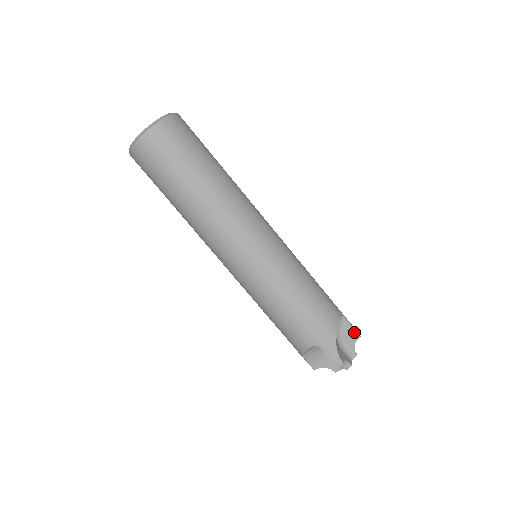
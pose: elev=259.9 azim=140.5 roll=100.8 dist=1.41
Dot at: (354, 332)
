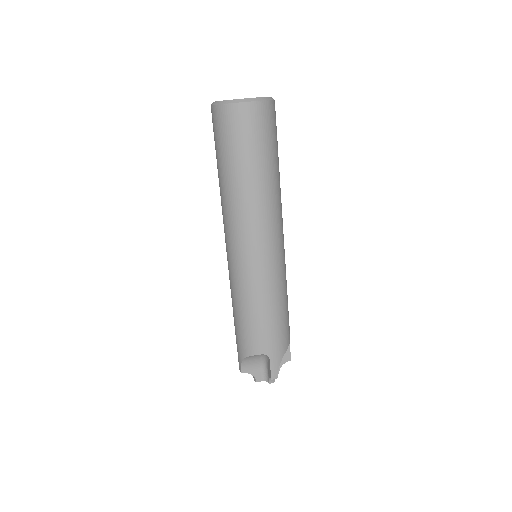
Dot at: (289, 355)
